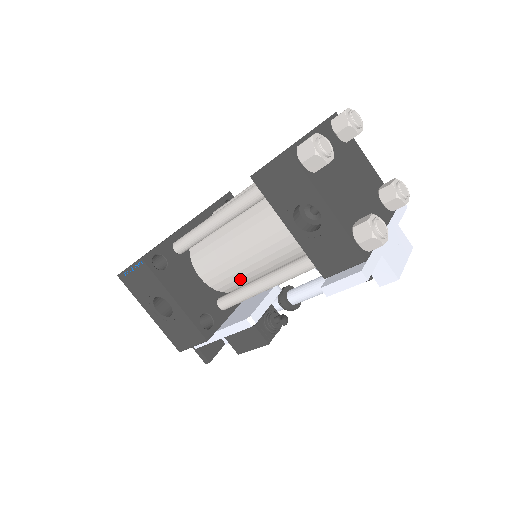
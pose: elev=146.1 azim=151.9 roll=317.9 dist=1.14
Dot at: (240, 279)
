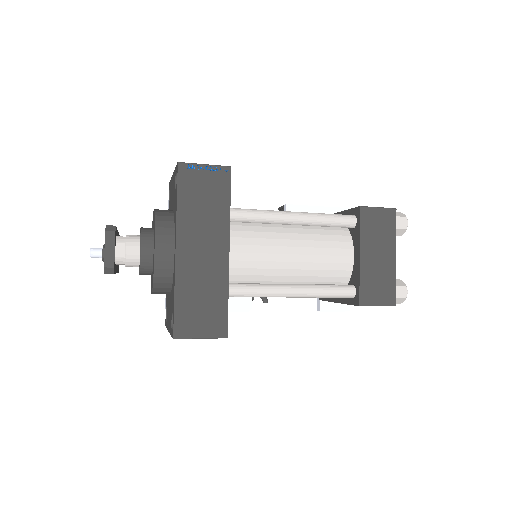
Dot at: occluded
